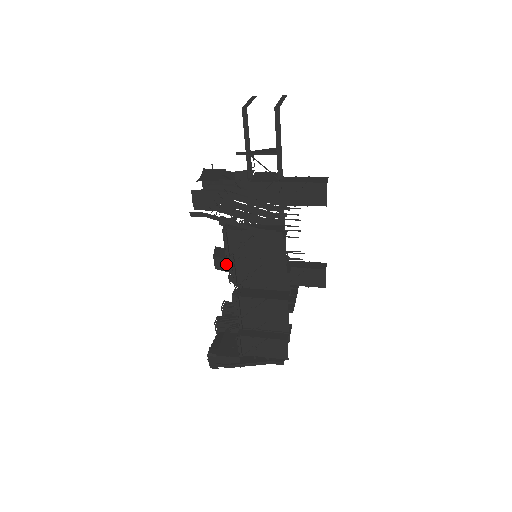
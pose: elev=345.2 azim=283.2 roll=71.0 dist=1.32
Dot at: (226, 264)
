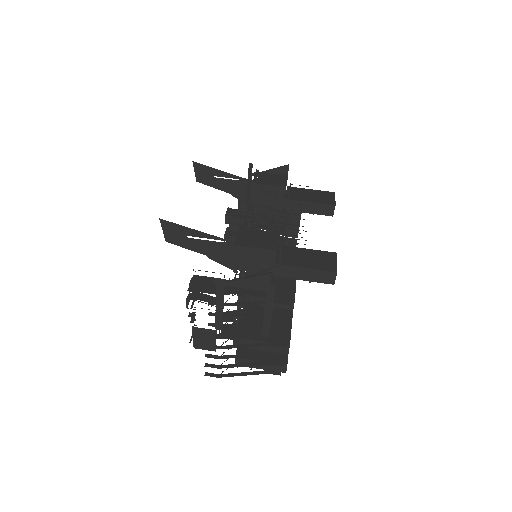
Dot at: occluded
